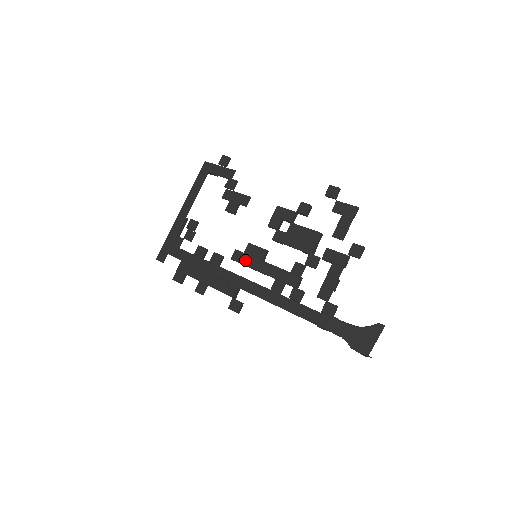
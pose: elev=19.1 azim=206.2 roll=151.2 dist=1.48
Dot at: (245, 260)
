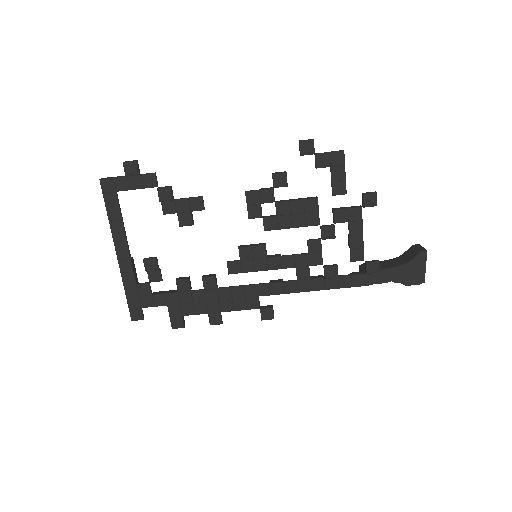
Dot at: (247, 267)
